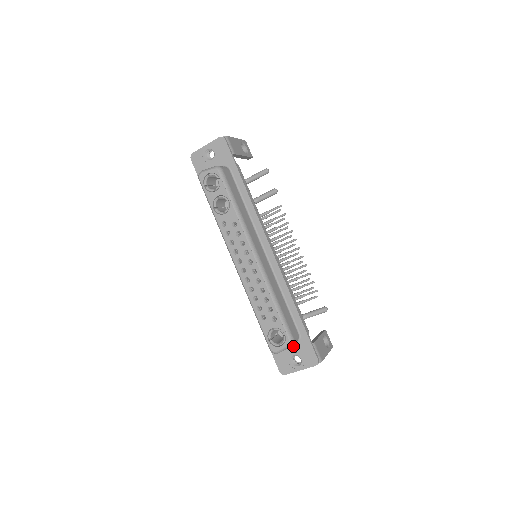
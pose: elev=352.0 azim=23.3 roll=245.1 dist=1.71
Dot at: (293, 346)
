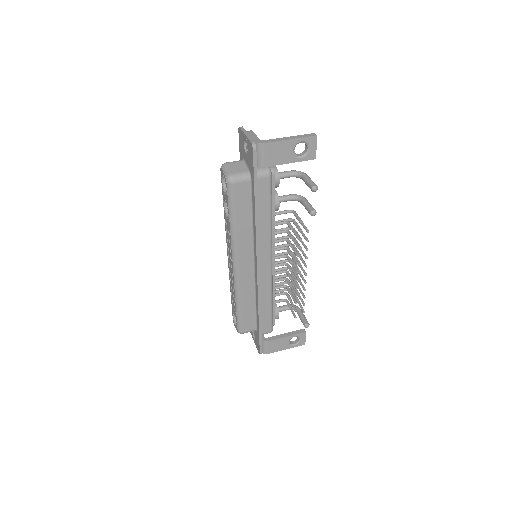
Dot at: occluded
